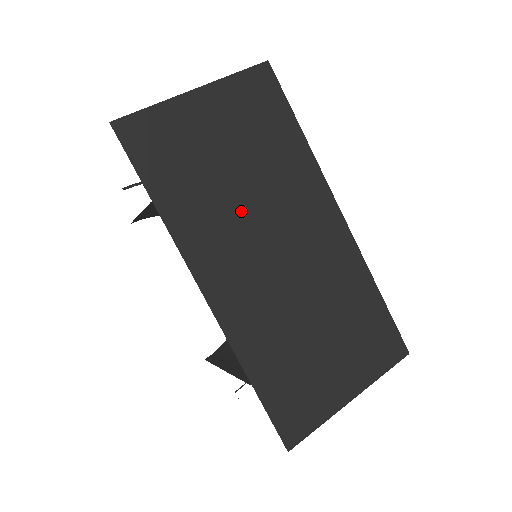
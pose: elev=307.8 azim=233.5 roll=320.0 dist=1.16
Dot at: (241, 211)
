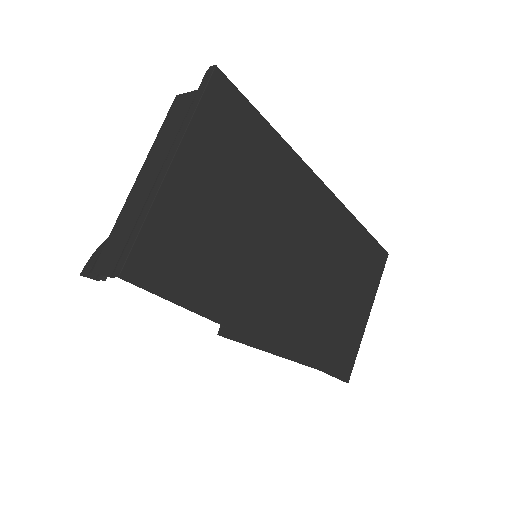
Dot at: (261, 254)
